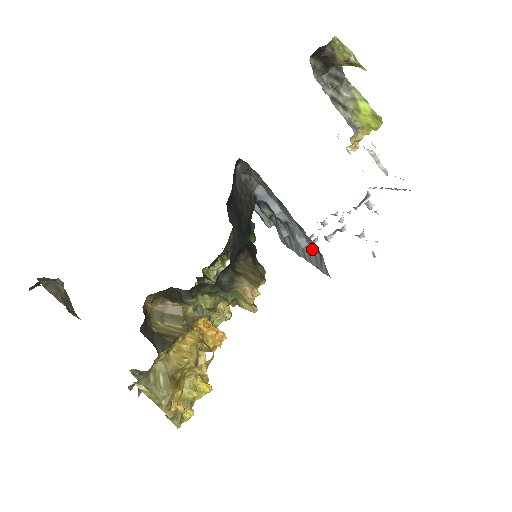
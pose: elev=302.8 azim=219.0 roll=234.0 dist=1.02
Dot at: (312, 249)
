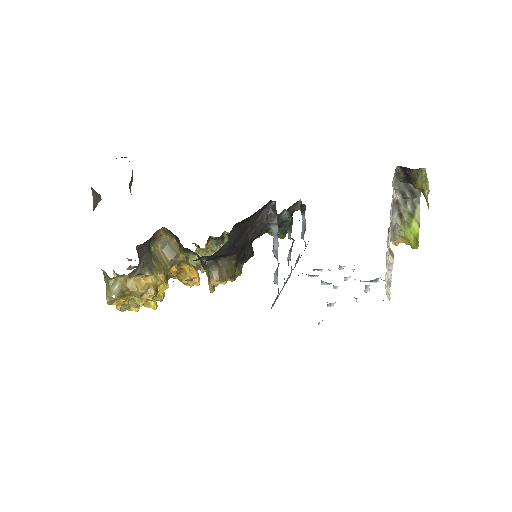
Dot at: occluded
